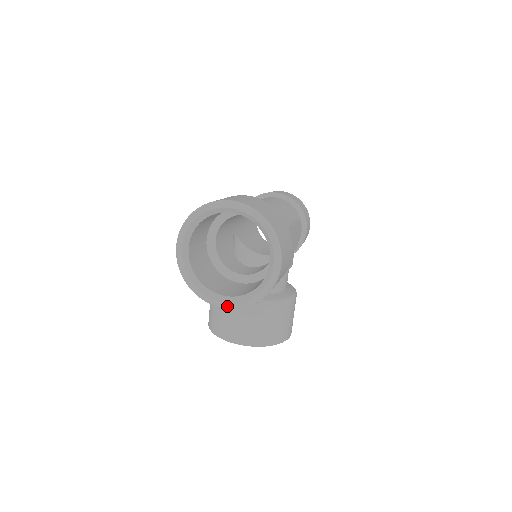
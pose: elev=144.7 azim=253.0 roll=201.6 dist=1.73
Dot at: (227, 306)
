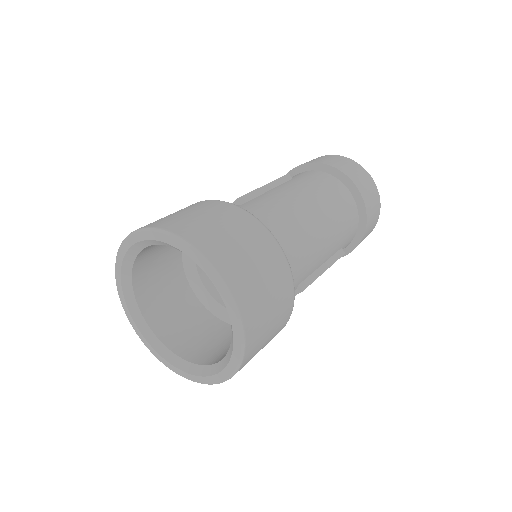
Dot at: (144, 342)
